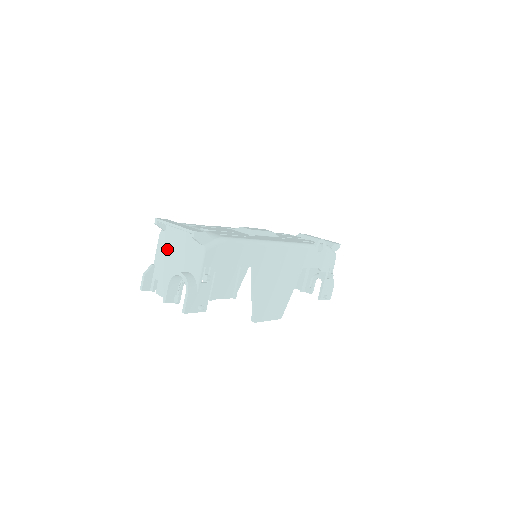
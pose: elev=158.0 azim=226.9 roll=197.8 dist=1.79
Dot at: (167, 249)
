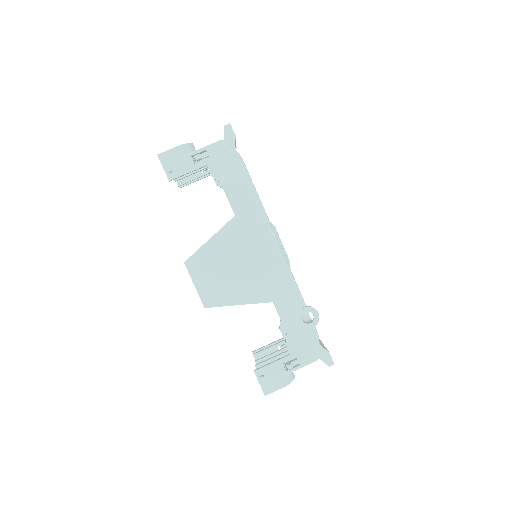
Dot at: occluded
